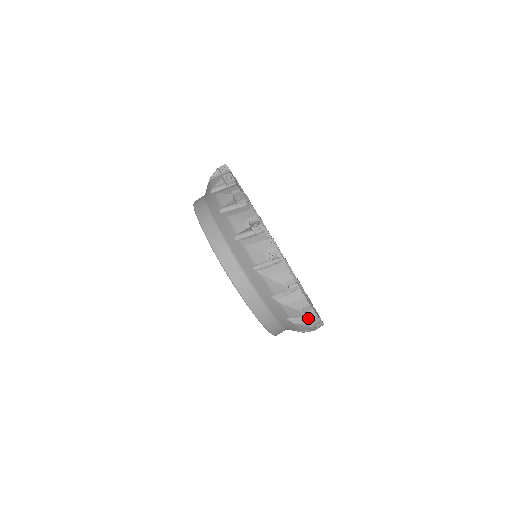
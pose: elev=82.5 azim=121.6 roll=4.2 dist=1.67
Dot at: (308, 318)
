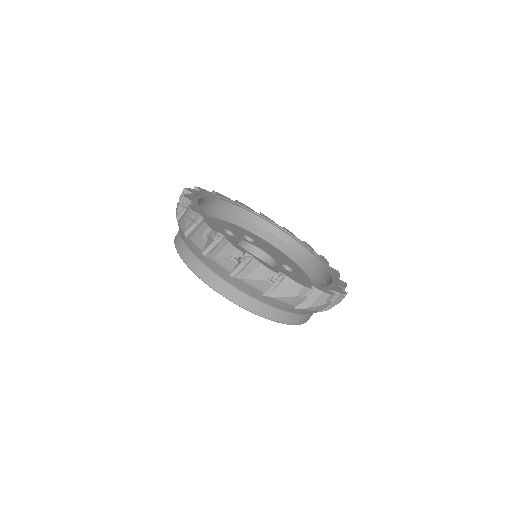
Dot at: (286, 287)
